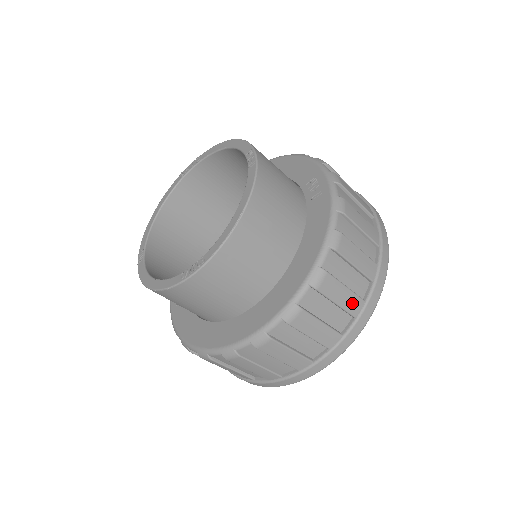
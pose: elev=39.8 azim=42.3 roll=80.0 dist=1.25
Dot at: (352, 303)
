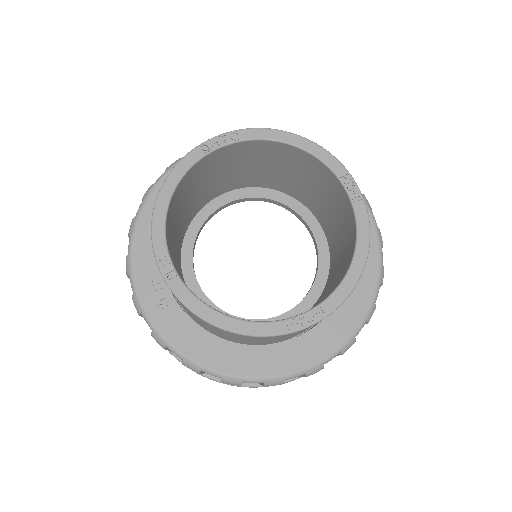
Dot at: occluded
